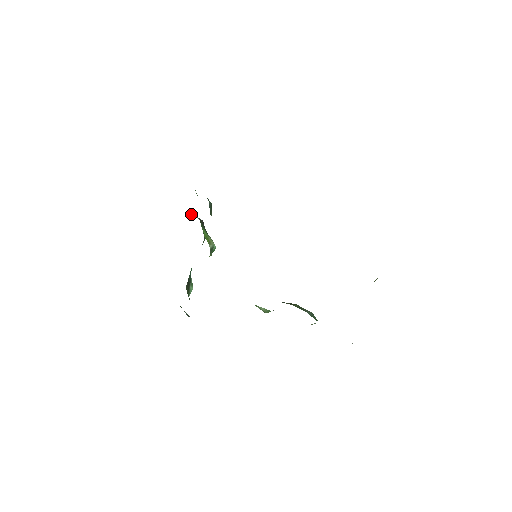
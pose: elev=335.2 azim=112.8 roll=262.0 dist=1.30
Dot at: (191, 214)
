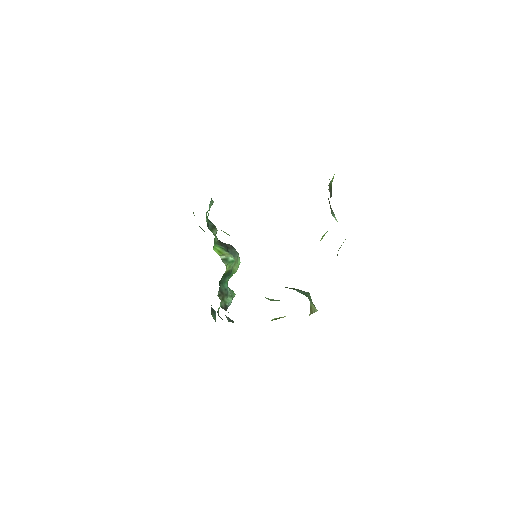
Dot at: occluded
